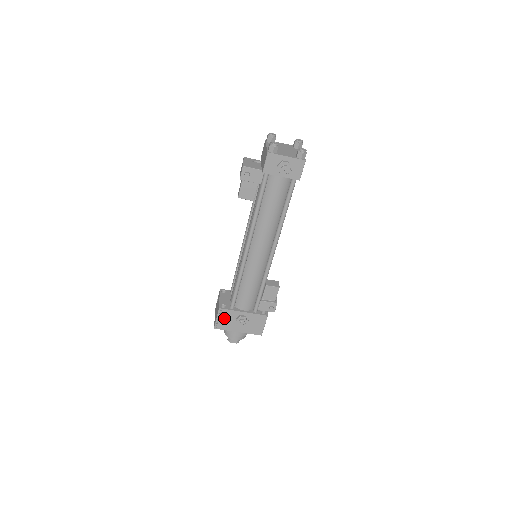
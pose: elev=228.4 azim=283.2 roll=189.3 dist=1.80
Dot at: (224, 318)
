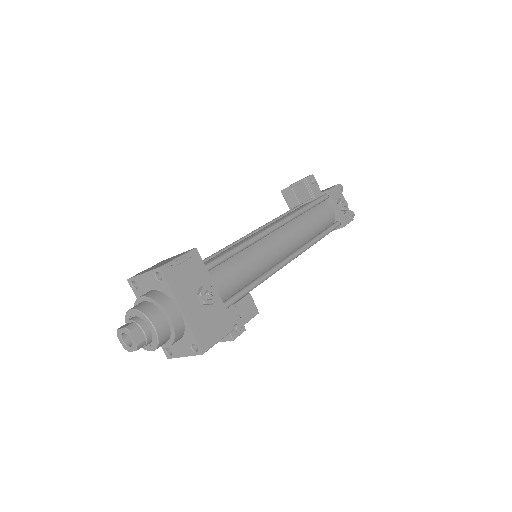
Dot at: (187, 268)
